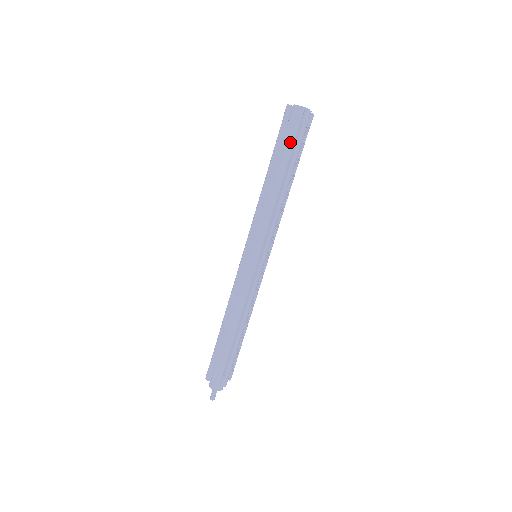
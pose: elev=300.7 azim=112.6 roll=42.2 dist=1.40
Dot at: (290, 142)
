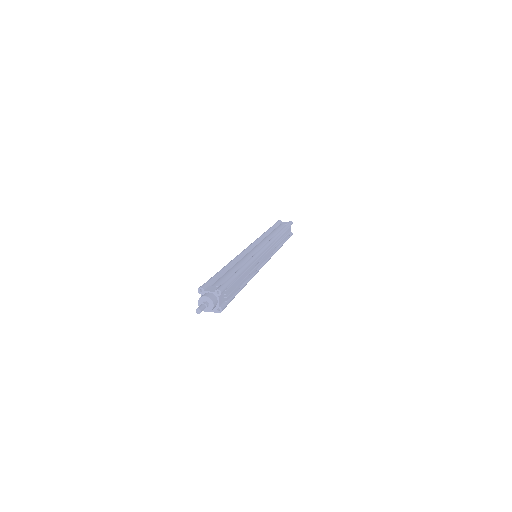
Dot at: (281, 227)
